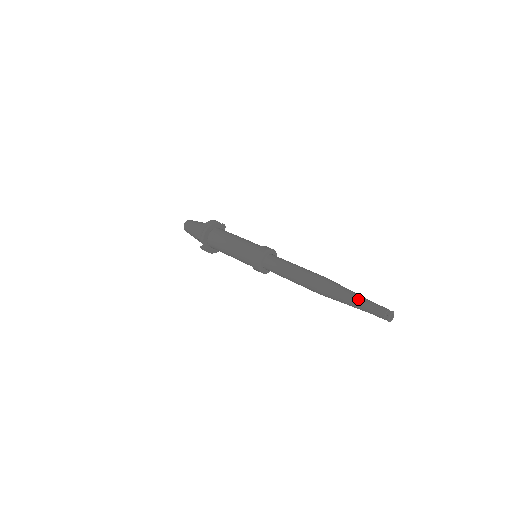
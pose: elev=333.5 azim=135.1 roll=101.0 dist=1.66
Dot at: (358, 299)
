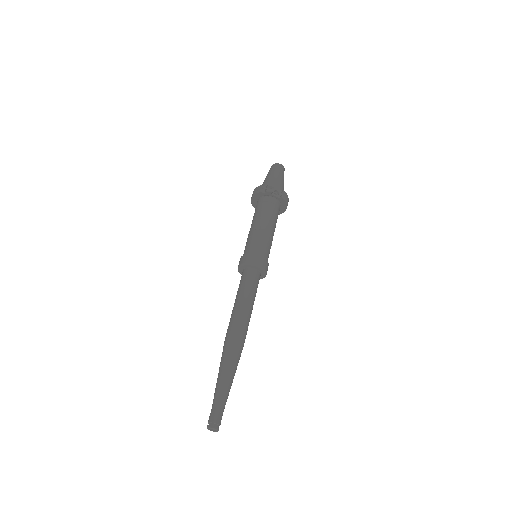
Dot at: occluded
